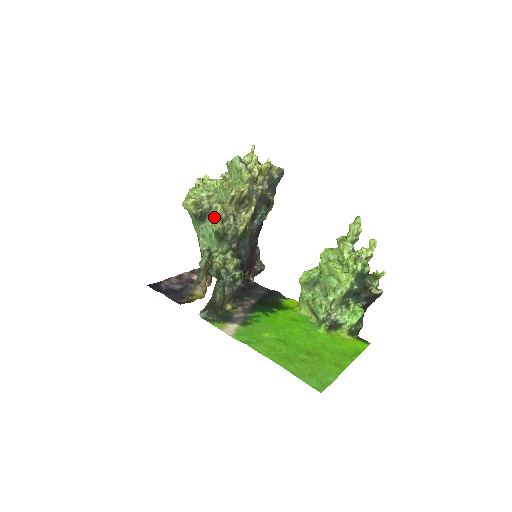
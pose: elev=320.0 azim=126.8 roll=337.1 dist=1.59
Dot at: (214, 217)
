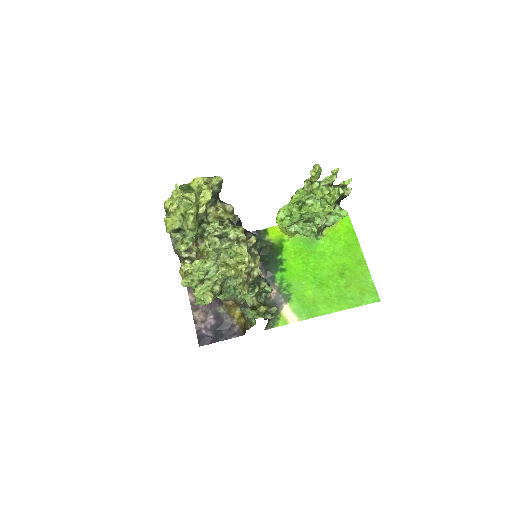
Dot at: occluded
